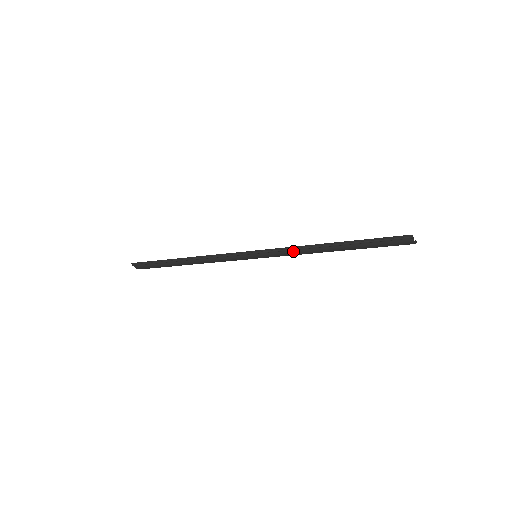
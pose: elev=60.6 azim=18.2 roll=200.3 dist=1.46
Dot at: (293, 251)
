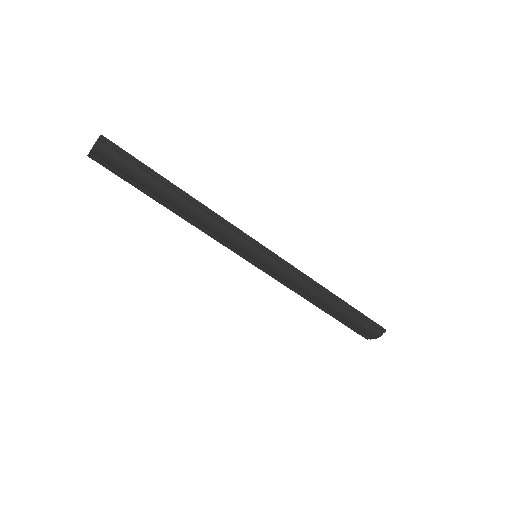
Dot at: (300, 278)
